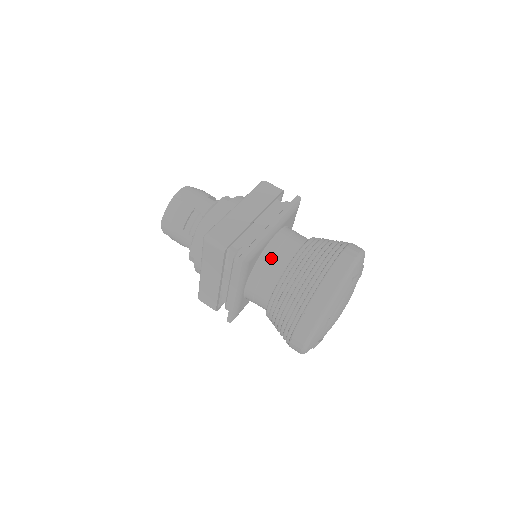
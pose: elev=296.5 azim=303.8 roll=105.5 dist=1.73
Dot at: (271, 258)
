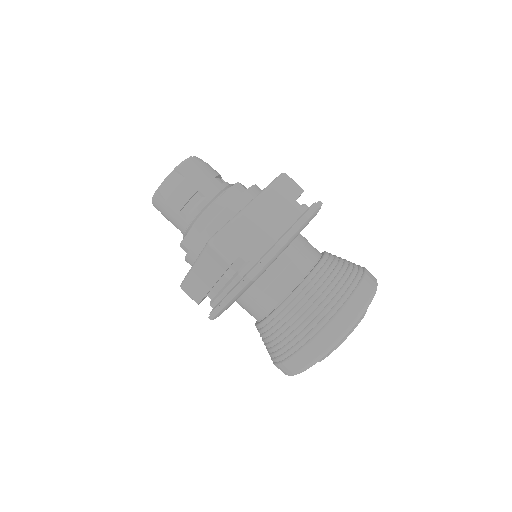
Dot at: (278, 274)
